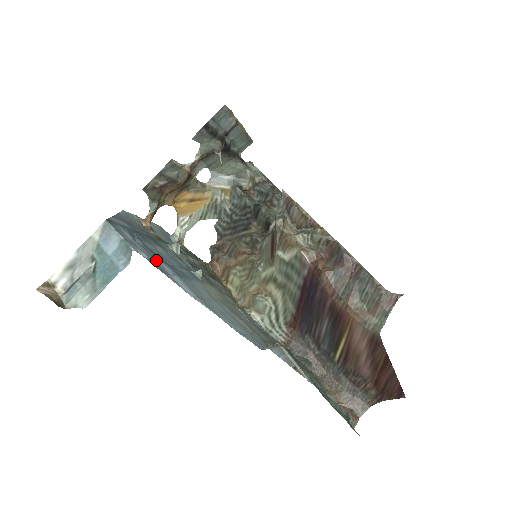
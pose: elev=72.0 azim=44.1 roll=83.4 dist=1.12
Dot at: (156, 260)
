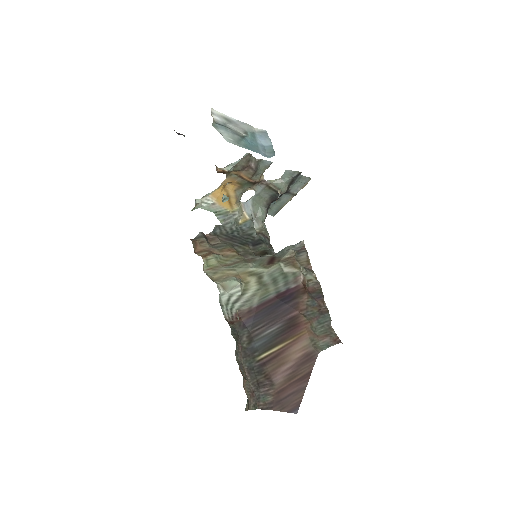
Dot at: occluded
